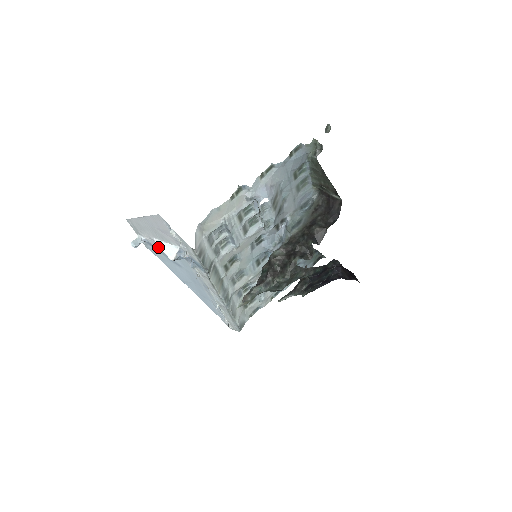
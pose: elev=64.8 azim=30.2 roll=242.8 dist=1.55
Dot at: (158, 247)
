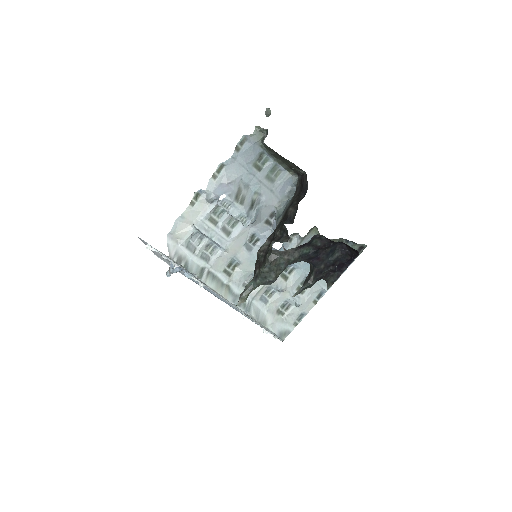
Dot at: (180, 271)
